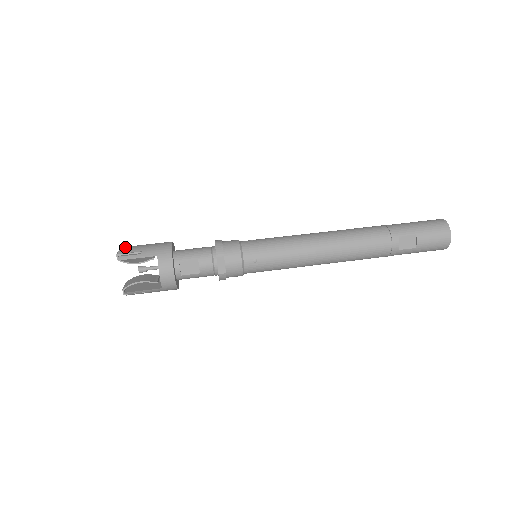
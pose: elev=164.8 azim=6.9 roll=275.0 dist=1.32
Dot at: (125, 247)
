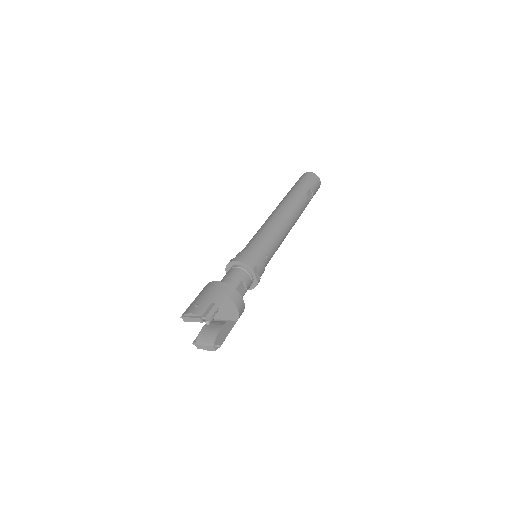
Dot at: (193, 309)
